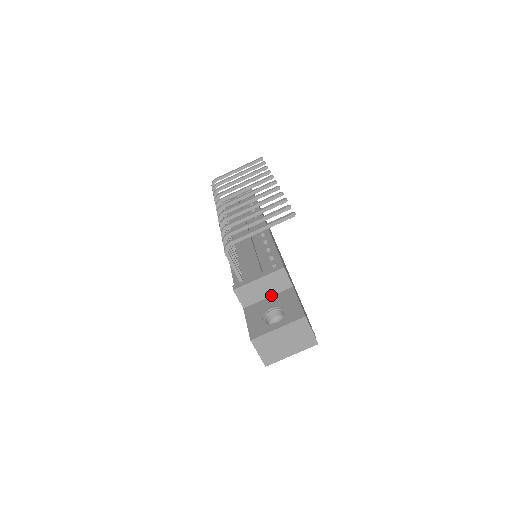
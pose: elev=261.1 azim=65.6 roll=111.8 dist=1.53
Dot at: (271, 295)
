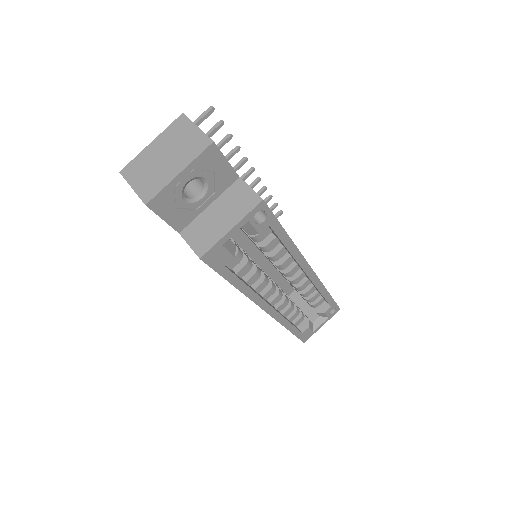
Dot at: occluded
